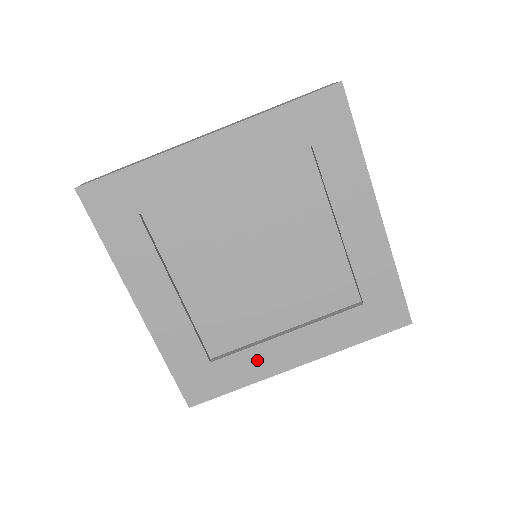
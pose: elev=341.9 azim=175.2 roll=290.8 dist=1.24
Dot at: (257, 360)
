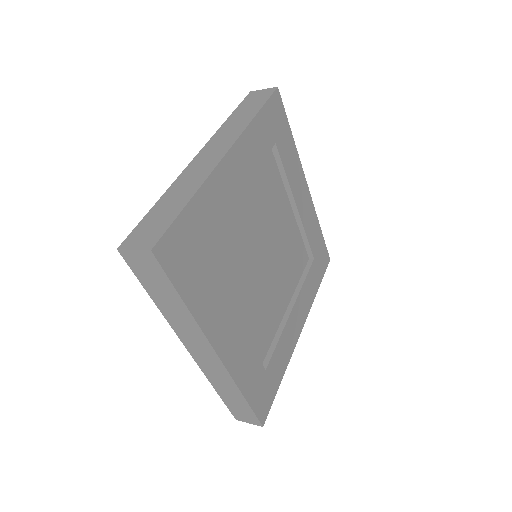
Dot at: (285, 345)
